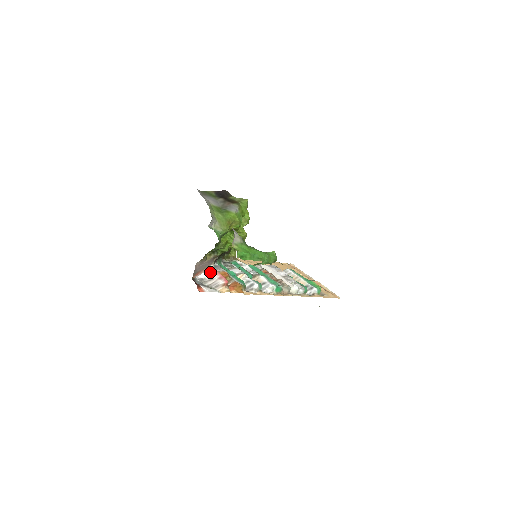
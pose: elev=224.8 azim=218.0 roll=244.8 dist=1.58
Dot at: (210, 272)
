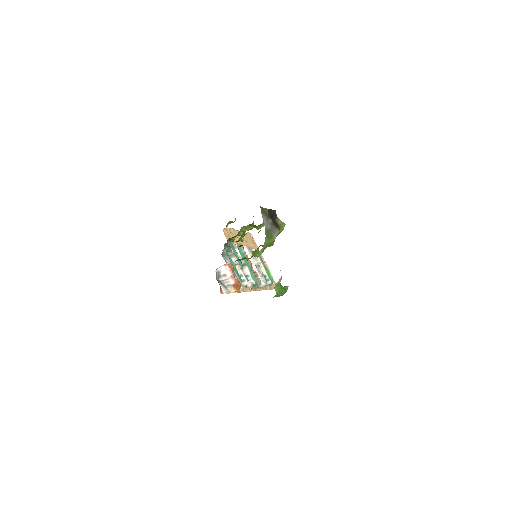
Dot at: (225, 266)
